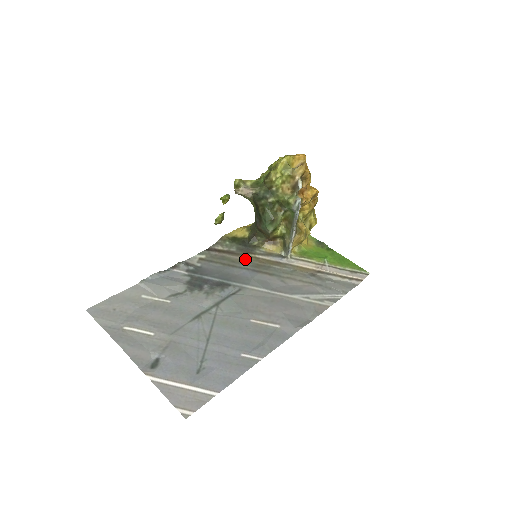
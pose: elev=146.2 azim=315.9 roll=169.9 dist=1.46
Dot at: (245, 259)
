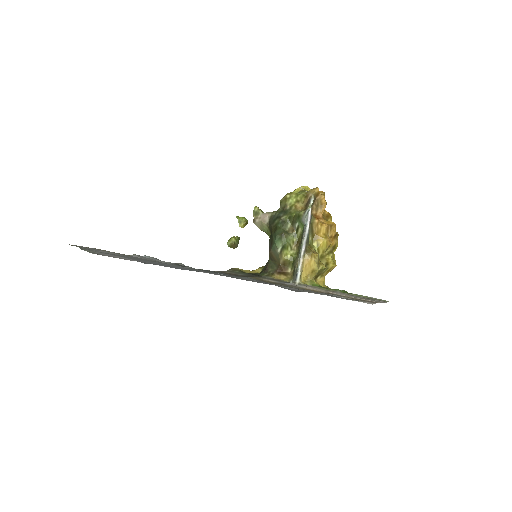
Dot at: (248, 277)
